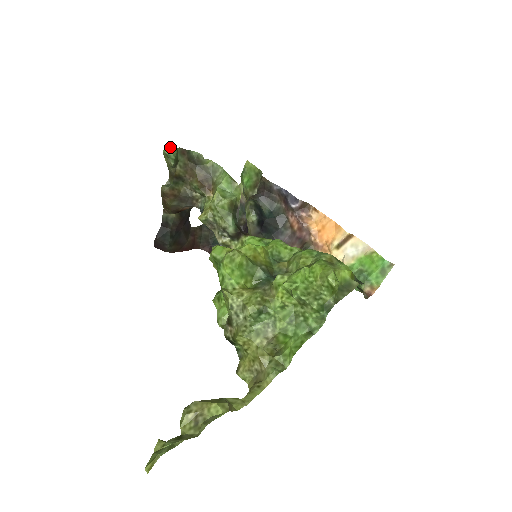
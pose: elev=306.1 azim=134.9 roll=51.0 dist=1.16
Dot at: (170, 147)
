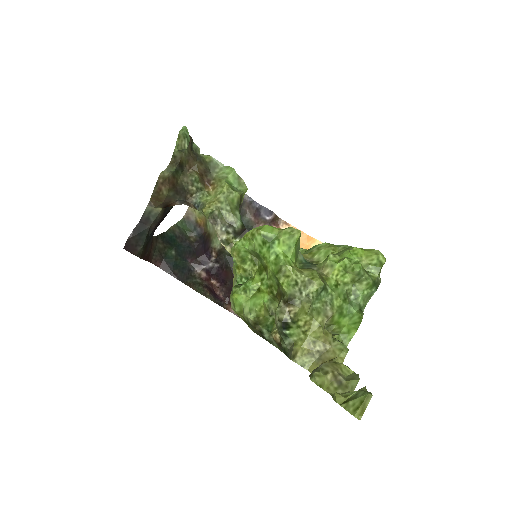
Dot at: occluded
